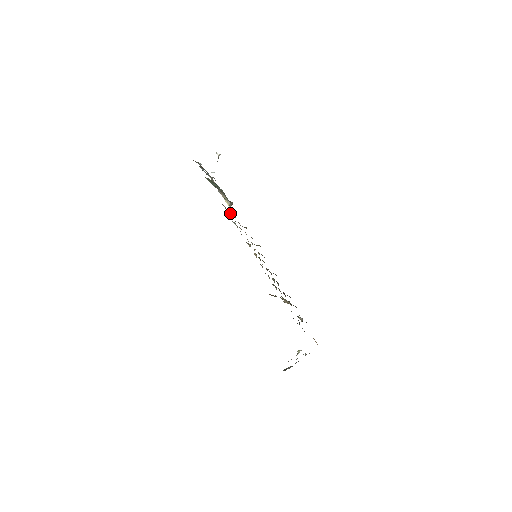
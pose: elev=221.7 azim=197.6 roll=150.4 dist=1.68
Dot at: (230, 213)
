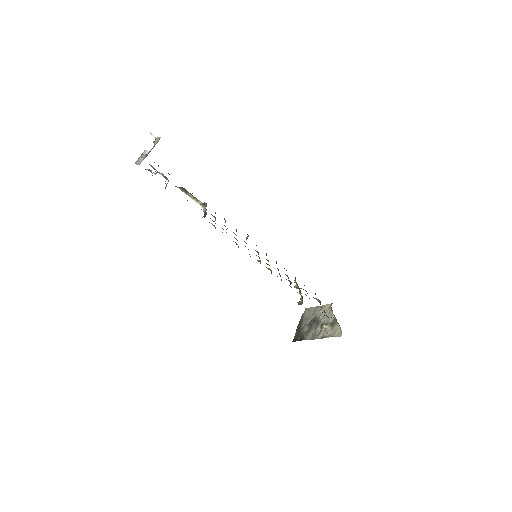
Dot at: occluded
